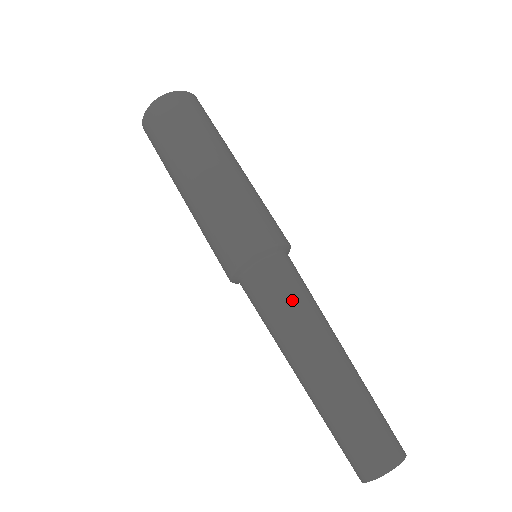
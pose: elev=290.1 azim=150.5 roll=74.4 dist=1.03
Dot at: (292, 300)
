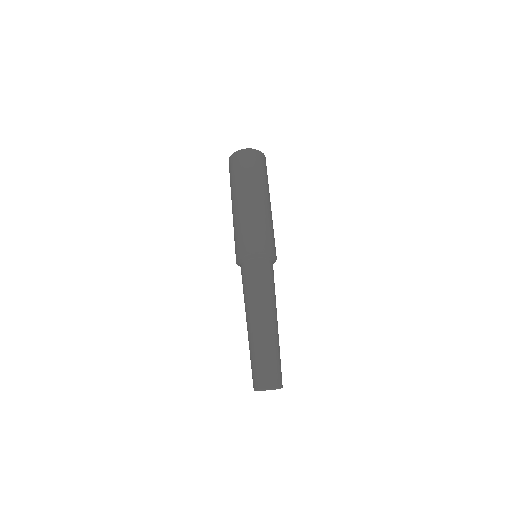
Dot at: (273, 286)
